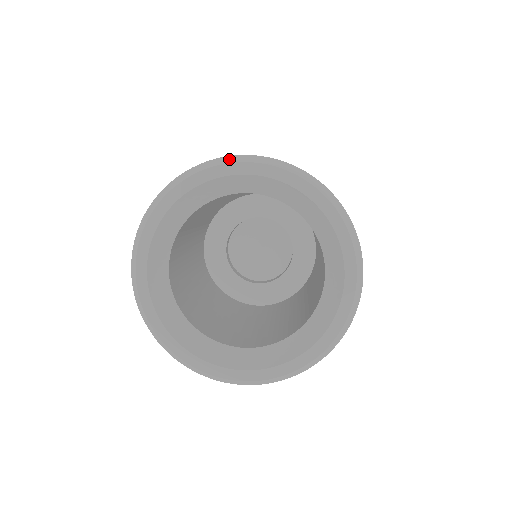
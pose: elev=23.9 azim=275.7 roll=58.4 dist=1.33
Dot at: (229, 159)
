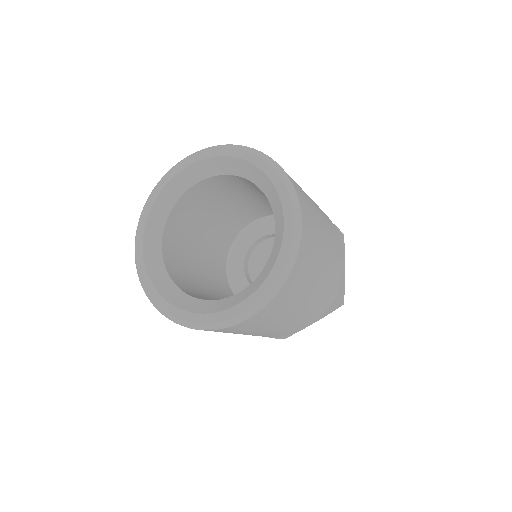
Dot at: (209, 148)
